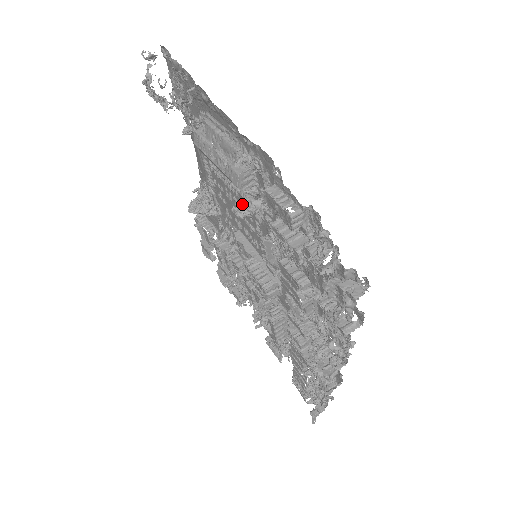
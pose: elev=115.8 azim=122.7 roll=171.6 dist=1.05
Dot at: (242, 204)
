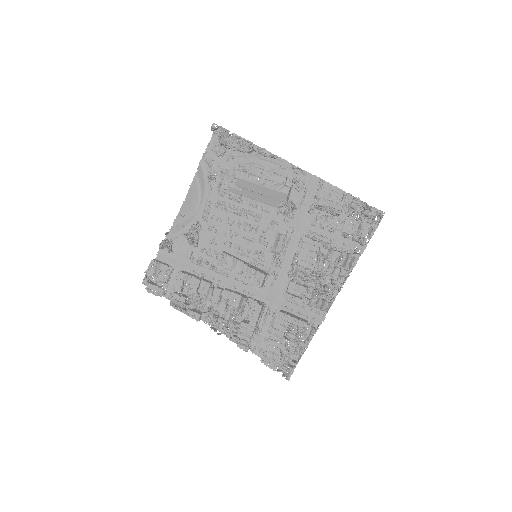
Dot at: (291, 202)
